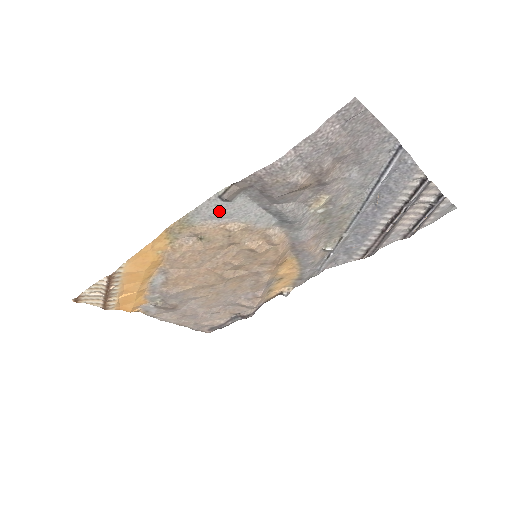
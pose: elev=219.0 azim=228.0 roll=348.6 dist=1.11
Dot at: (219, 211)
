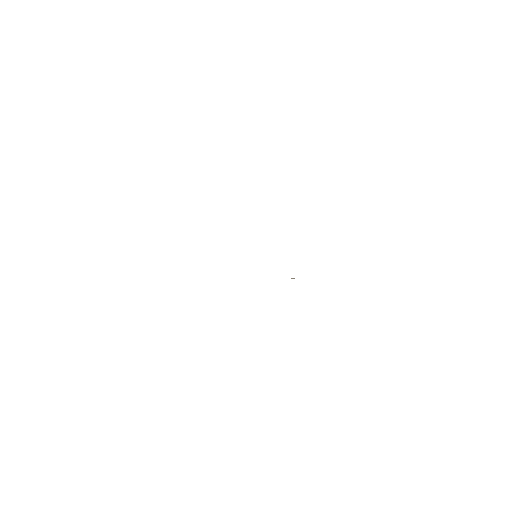
Dot at: occluded
